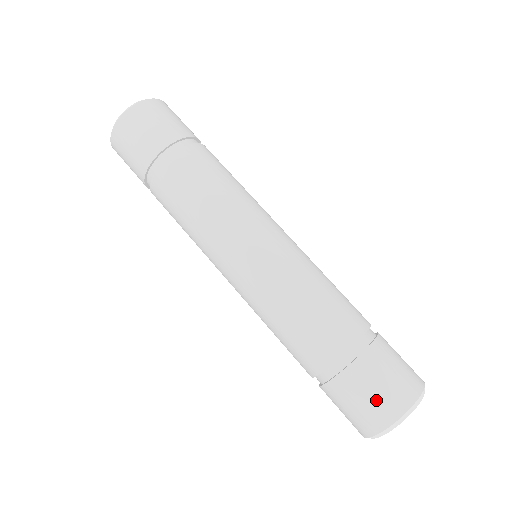
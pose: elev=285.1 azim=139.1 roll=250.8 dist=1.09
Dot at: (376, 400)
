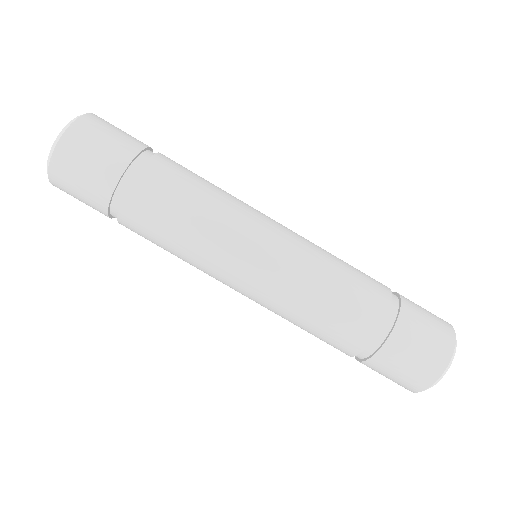
Dot at: (412, 371)
